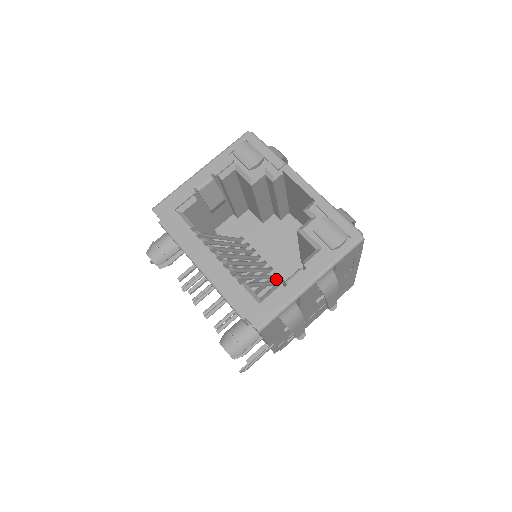
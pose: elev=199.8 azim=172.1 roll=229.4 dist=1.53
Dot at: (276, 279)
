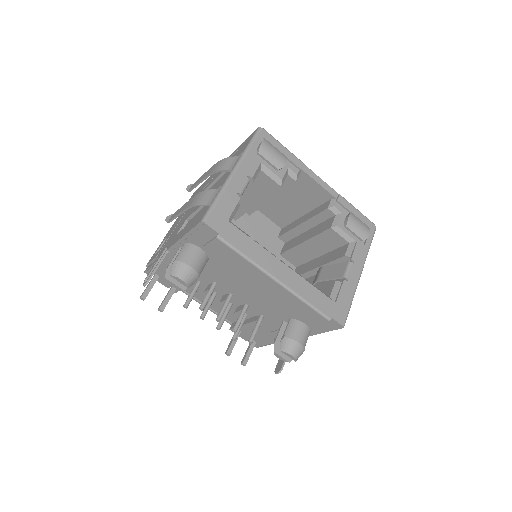
Dot at: occluded
